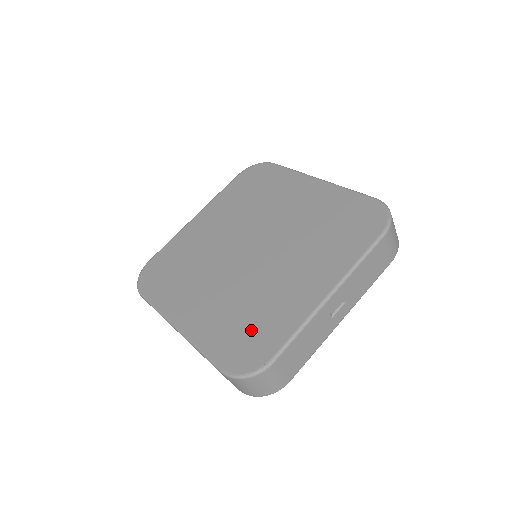
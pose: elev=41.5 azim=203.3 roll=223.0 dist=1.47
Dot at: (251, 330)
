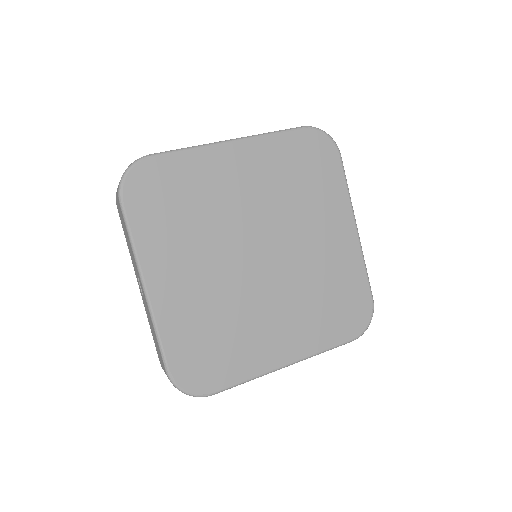
Dot at: (214, 352)
